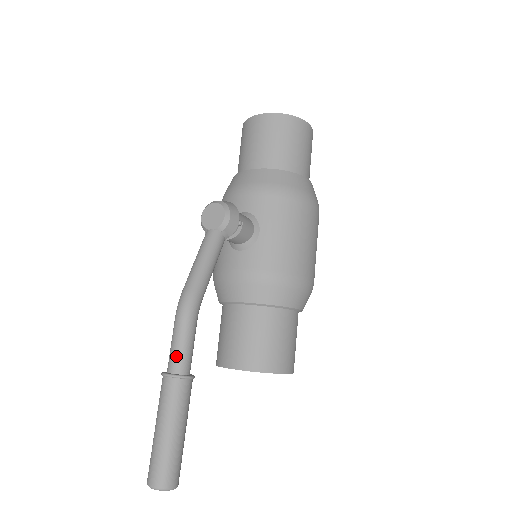
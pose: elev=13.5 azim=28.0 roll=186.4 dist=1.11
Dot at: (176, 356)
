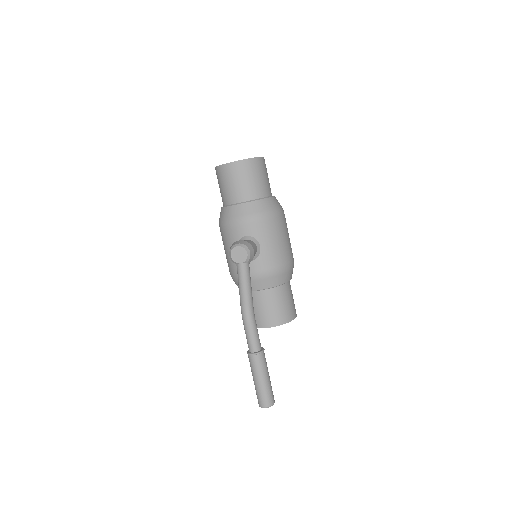
Dot at: (253, 343)
